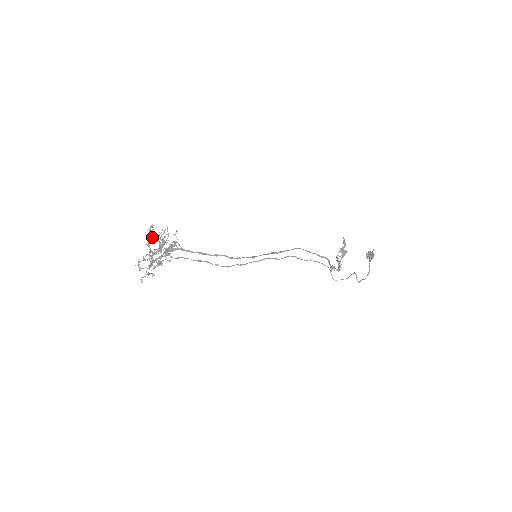
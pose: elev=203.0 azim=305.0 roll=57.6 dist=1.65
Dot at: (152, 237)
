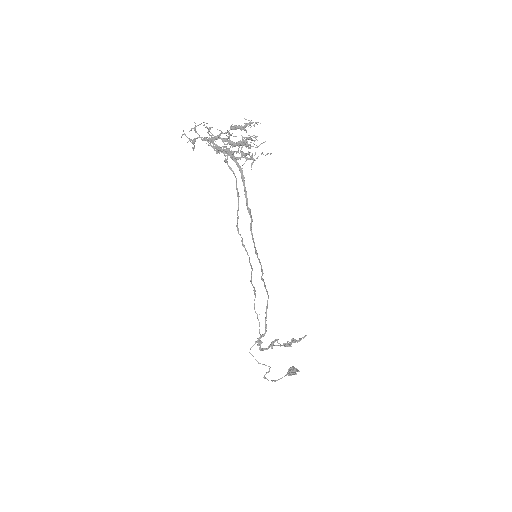
Dot at: (244, 128)
